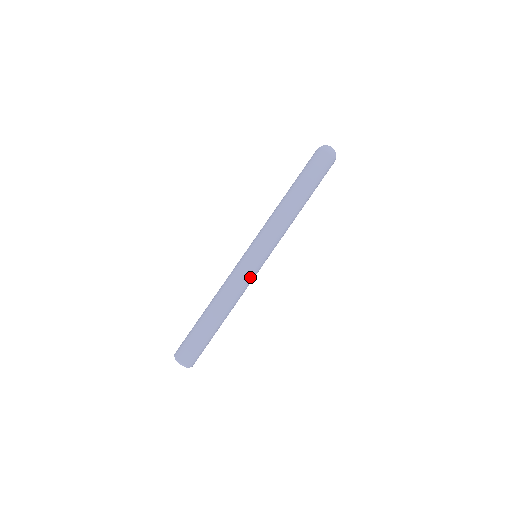
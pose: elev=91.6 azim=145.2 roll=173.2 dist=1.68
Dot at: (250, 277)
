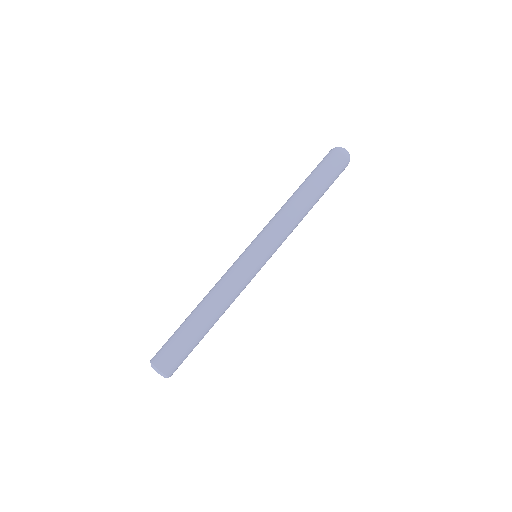
Dot at: (250, 281)
